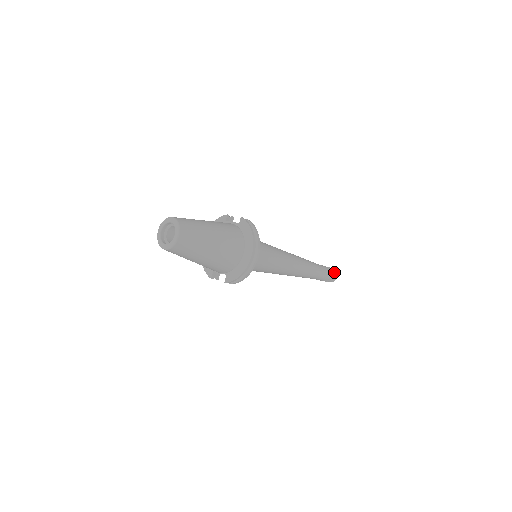
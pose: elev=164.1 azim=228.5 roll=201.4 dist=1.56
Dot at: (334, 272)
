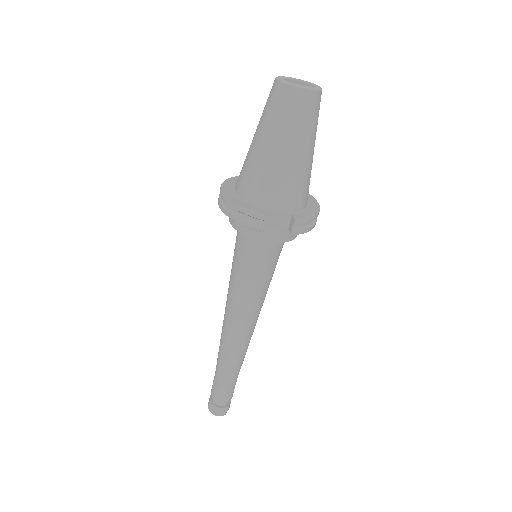
Dot at: occluded
